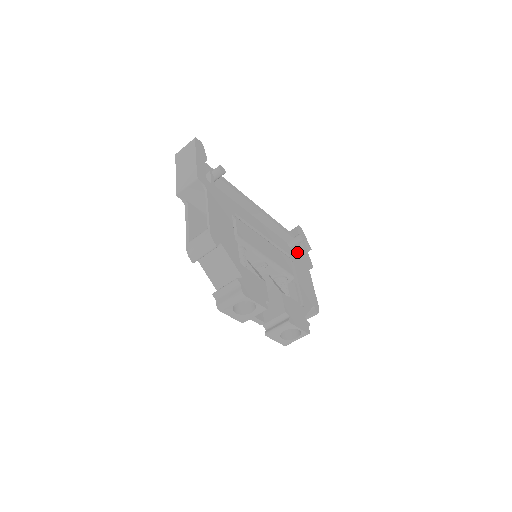
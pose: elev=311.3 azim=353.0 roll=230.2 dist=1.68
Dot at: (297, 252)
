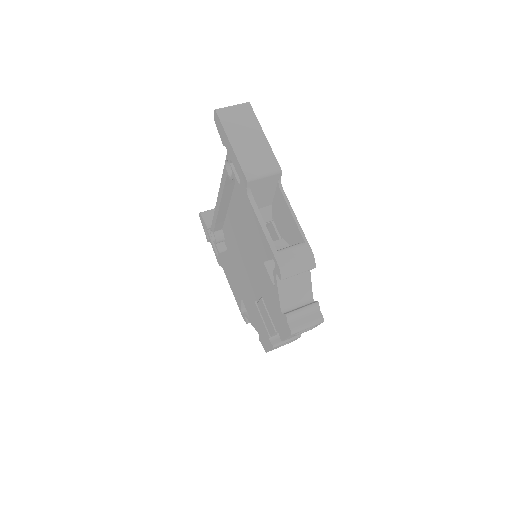
Dot at: occluded
